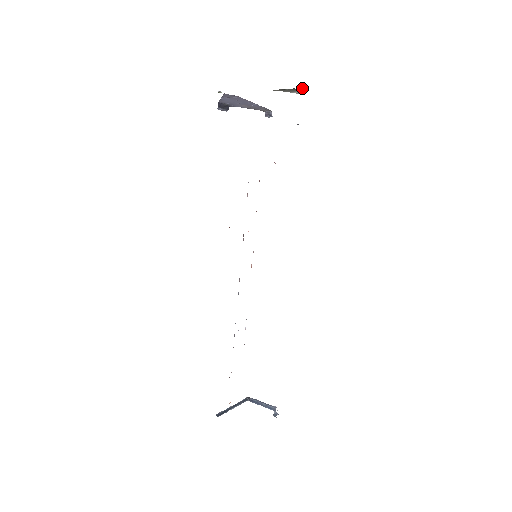
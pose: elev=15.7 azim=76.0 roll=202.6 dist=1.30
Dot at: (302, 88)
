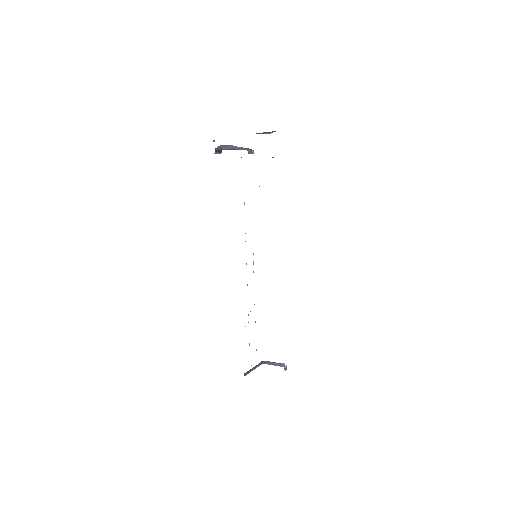
Dot at: (273, 131)
